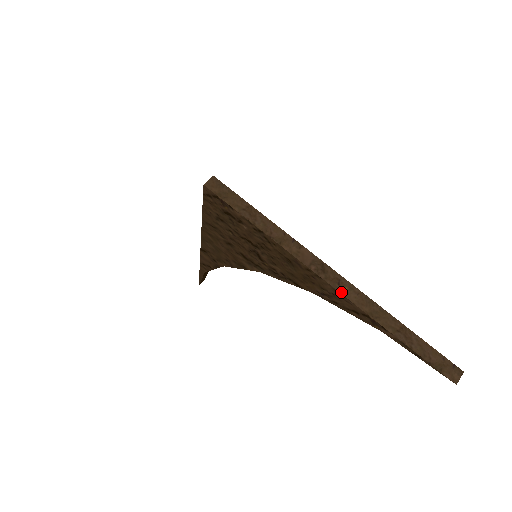
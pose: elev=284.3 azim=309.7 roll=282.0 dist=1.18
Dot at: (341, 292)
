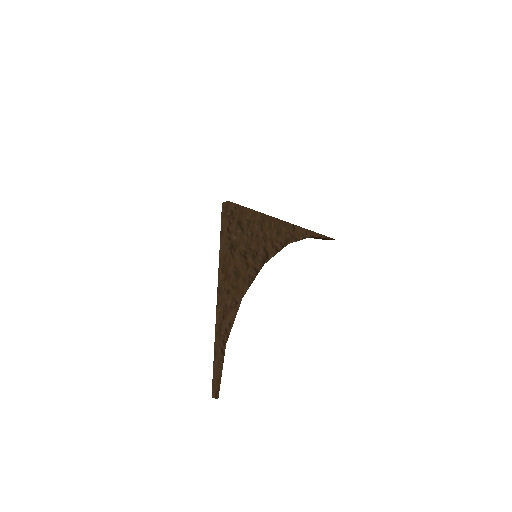
Dot at: (217, 309)
